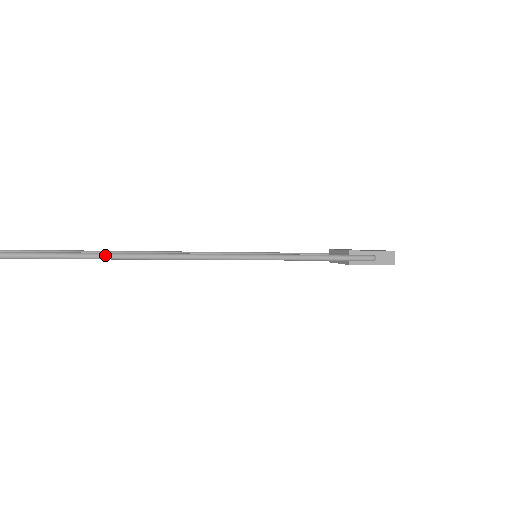
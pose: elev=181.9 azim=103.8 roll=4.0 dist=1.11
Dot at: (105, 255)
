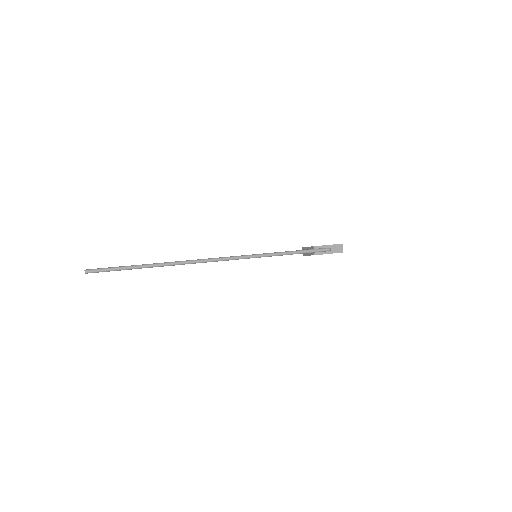
Dot at: (168, 263)
